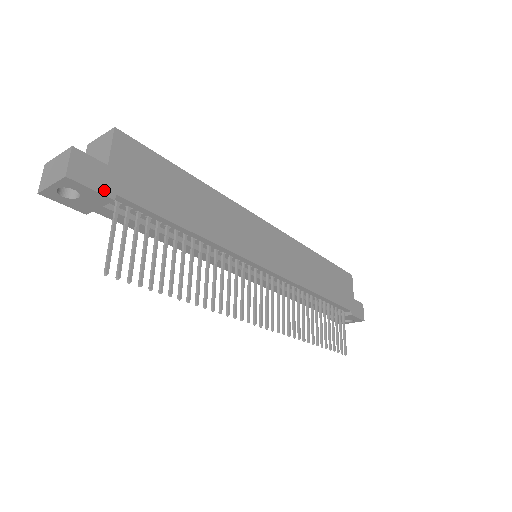
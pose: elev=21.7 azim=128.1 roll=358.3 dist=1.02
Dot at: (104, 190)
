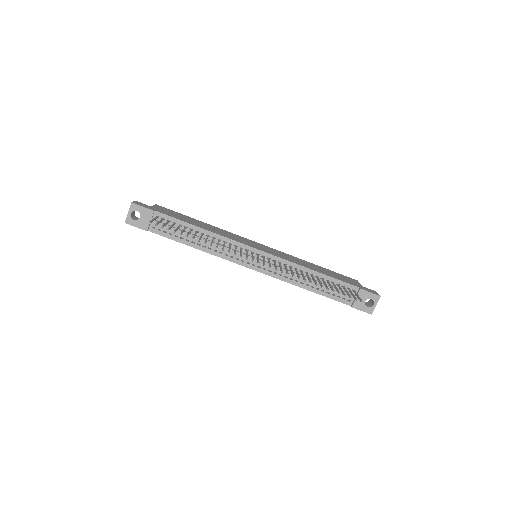
Dot at: (149, 208)
